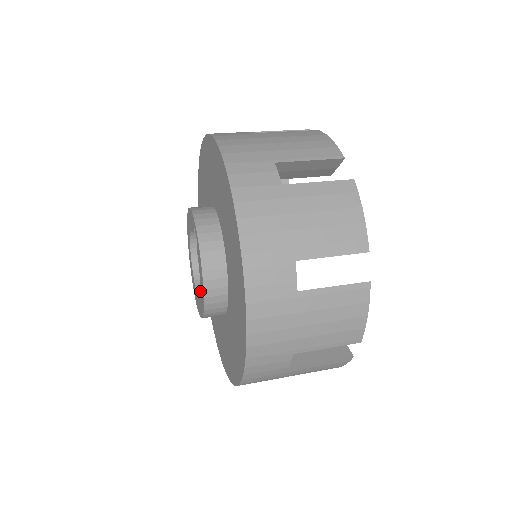
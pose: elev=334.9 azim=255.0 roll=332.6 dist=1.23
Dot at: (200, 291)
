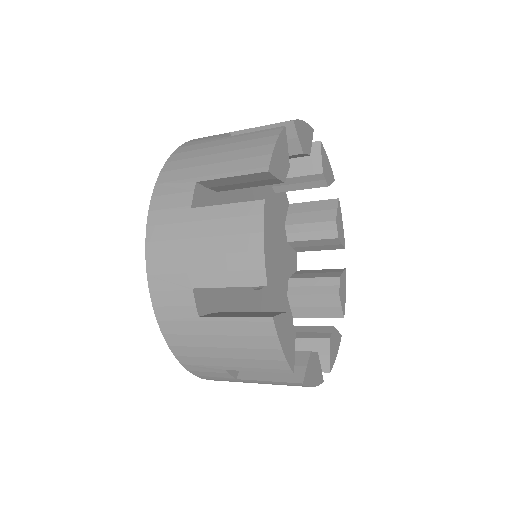
Dot at: occluded
